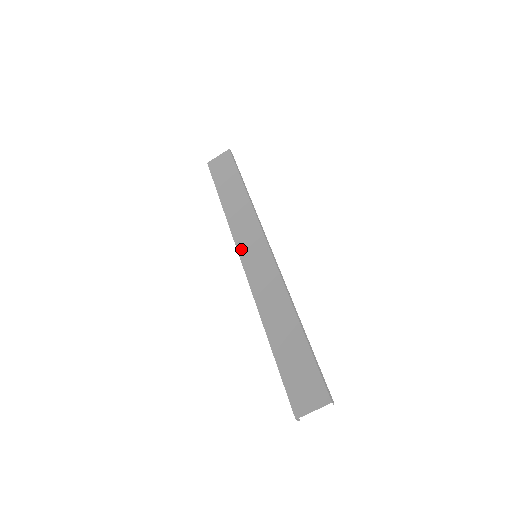
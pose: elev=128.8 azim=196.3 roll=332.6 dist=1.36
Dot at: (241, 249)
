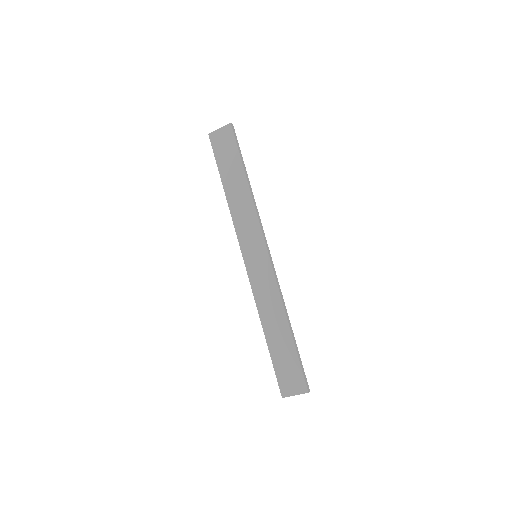
Dot at: (243, 246)
